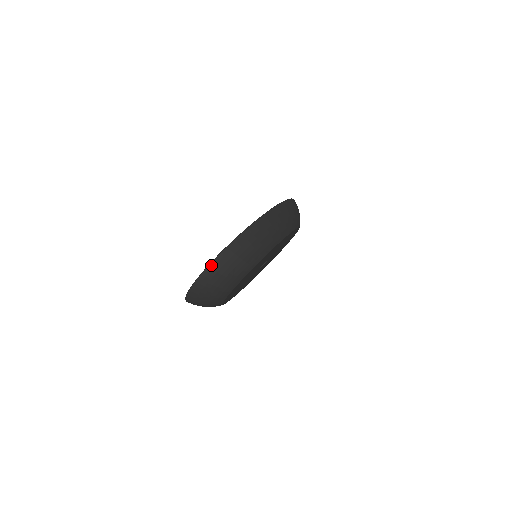
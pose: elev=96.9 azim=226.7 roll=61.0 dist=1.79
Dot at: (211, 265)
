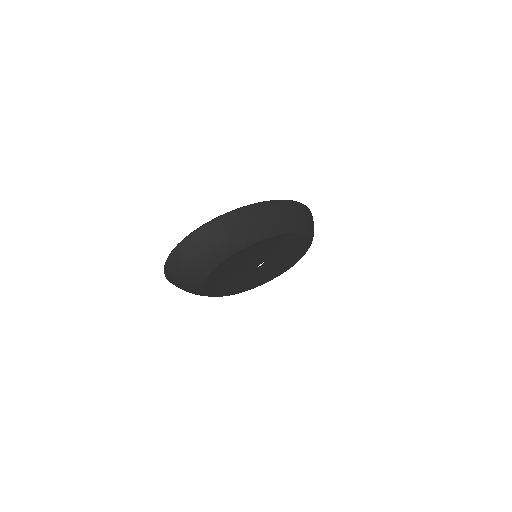
Dot at: (188, 237)
